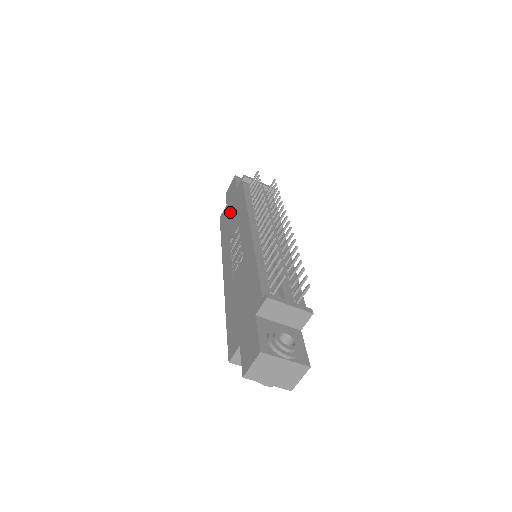
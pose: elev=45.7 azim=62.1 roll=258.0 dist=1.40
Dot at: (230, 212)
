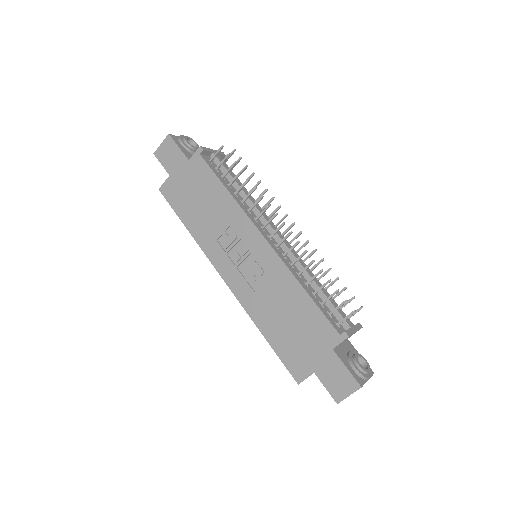
Dot at: (190, 193)
